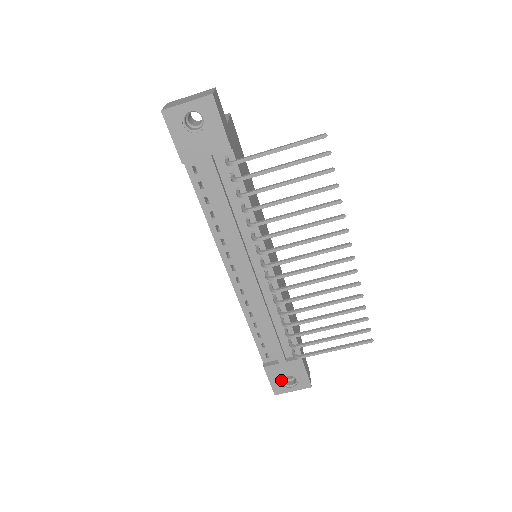
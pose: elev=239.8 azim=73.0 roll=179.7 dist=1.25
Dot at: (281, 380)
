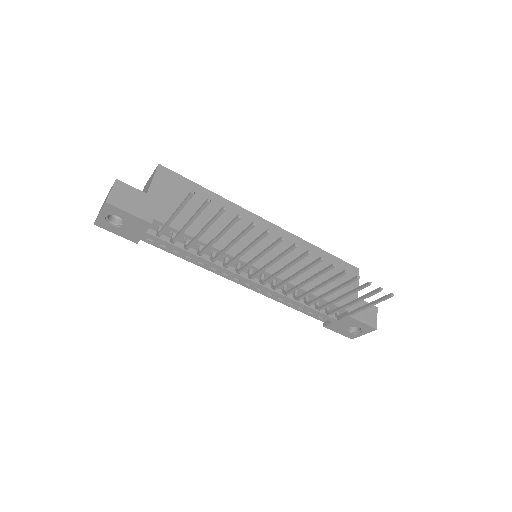
Dot at: (346, 330)
